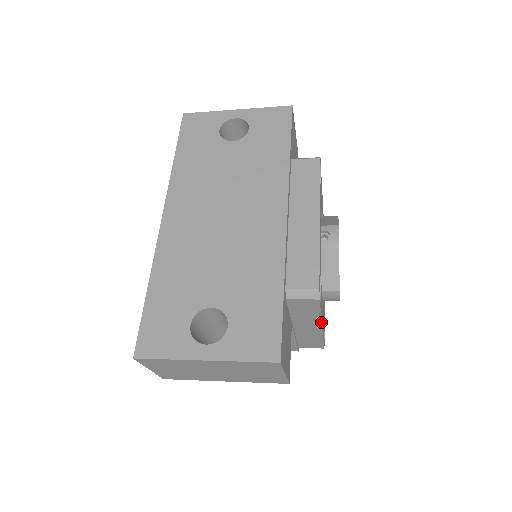
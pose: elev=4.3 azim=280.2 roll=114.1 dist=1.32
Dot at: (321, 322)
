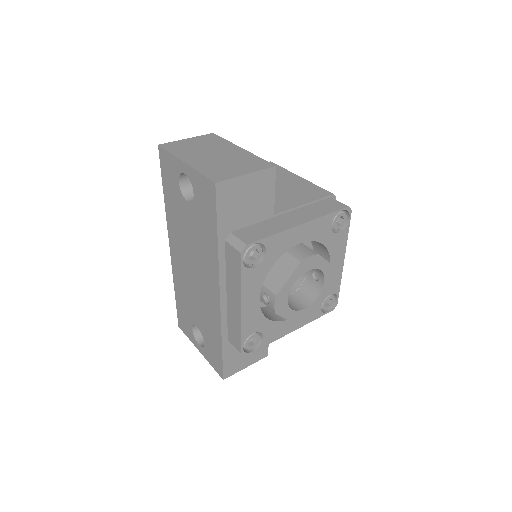
Dot at: (283, 336)
